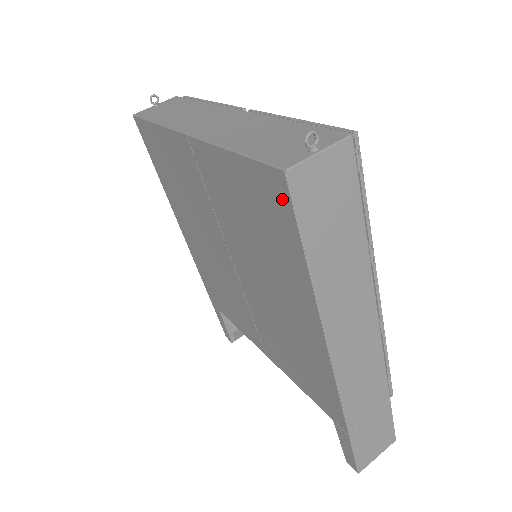
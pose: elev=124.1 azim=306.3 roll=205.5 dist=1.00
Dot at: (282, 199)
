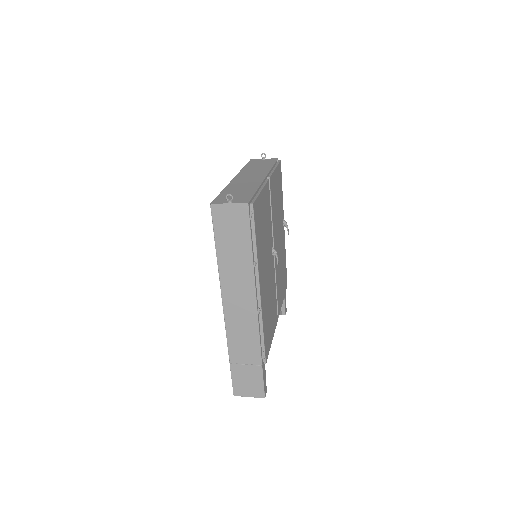
Dot at: occluded
